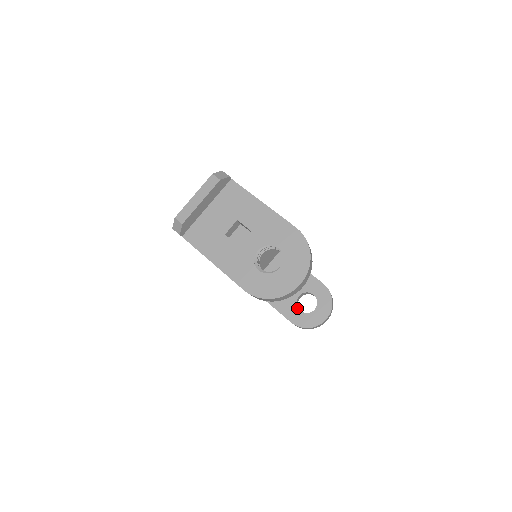
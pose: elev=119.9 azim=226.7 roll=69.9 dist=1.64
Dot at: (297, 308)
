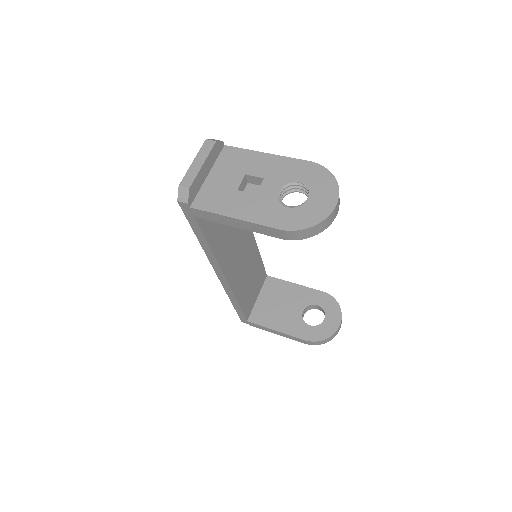
Dot at: (306, 324)
